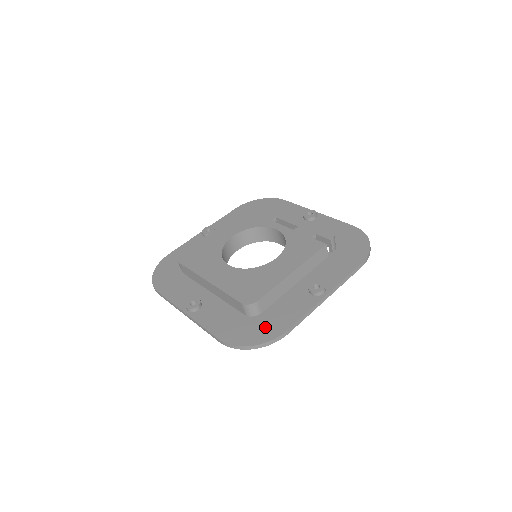
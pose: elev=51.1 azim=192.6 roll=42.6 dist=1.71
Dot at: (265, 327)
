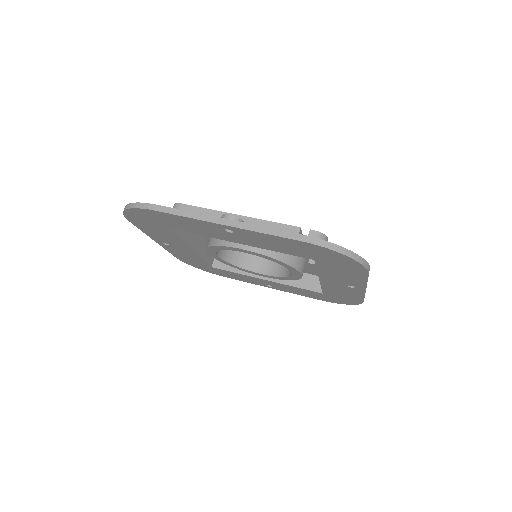
Dot at: occluded
